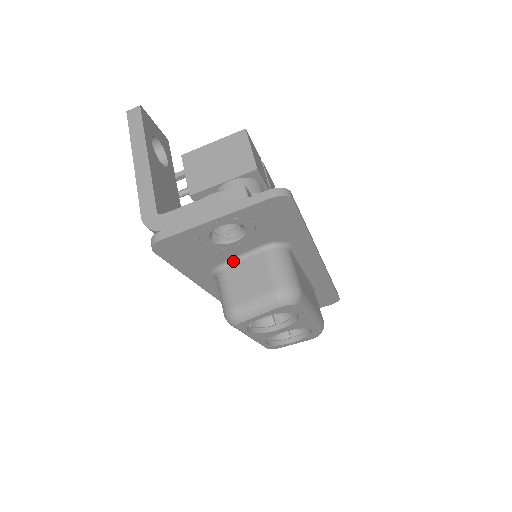
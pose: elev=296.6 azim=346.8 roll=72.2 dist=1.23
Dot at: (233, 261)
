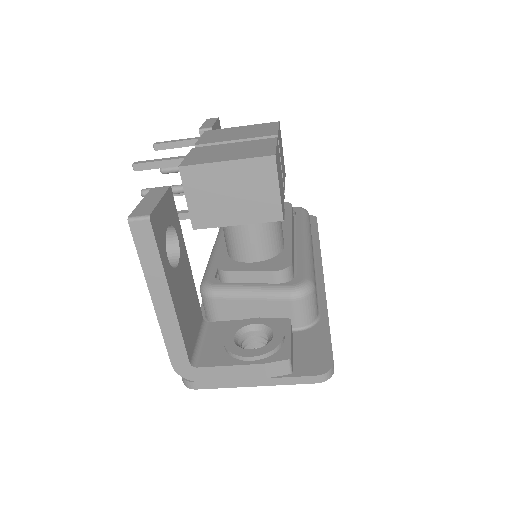
Dot at: occluded
